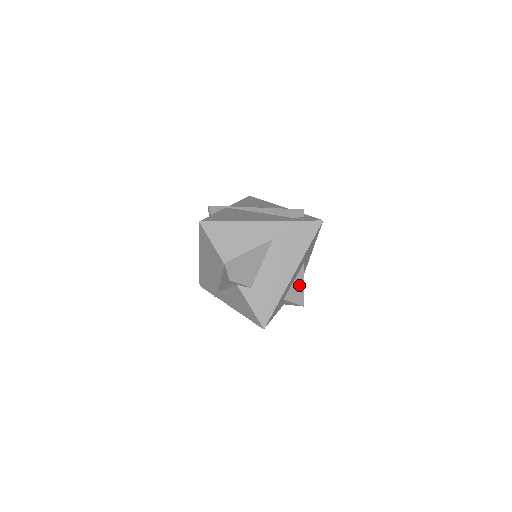
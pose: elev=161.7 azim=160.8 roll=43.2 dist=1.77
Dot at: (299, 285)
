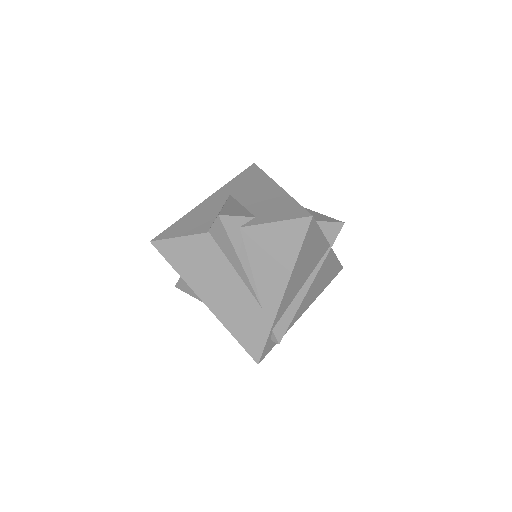
Dot at: (311, 213)
